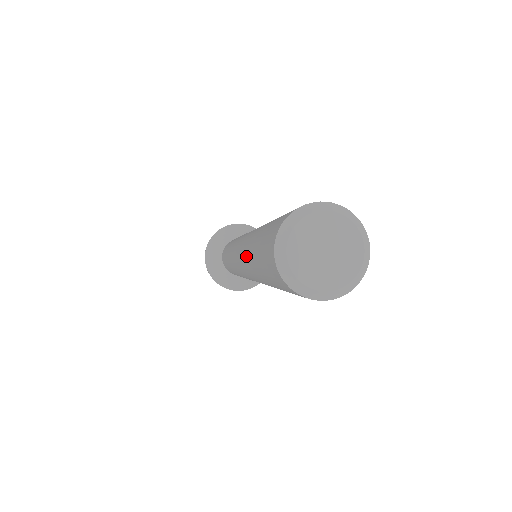
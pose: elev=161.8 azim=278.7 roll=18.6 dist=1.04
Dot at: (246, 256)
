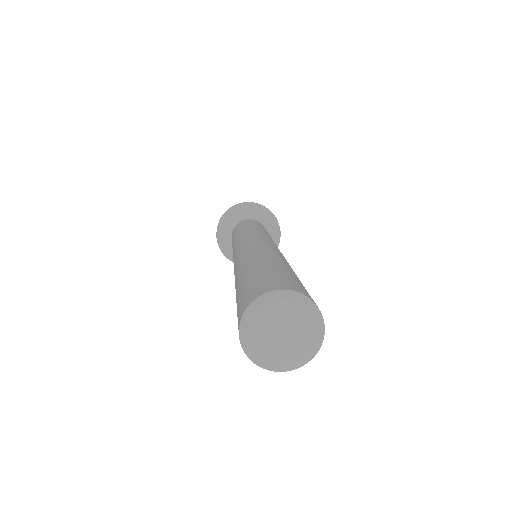
Dot at: occluded
